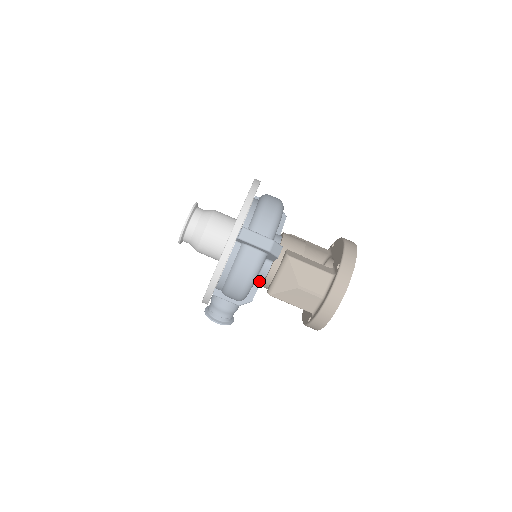
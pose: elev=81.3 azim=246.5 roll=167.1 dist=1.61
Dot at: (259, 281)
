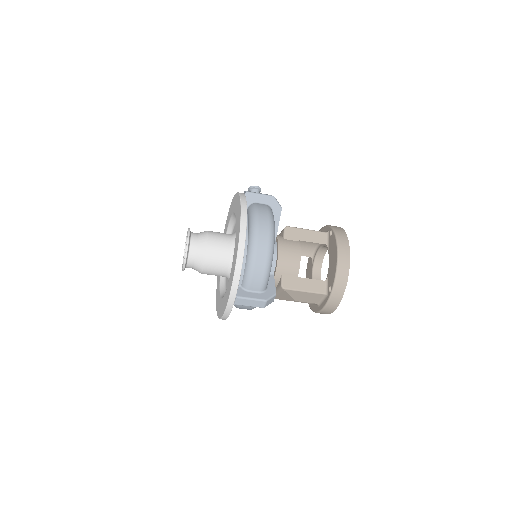
Dot at: occluded
